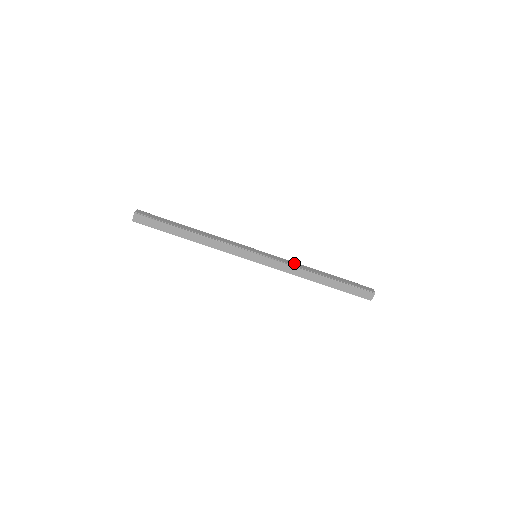
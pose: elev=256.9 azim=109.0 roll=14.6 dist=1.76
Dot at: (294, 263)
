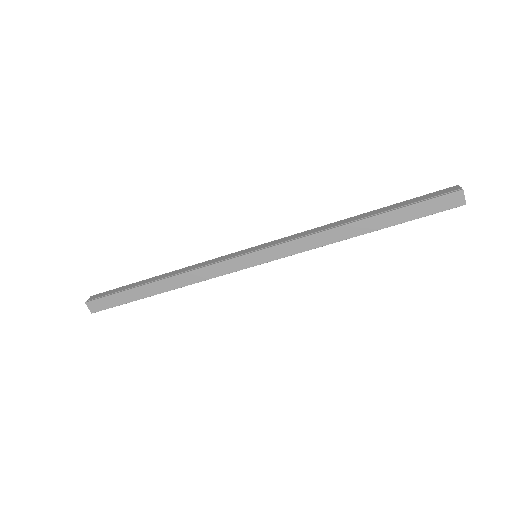
Dot at: (312, 230)
